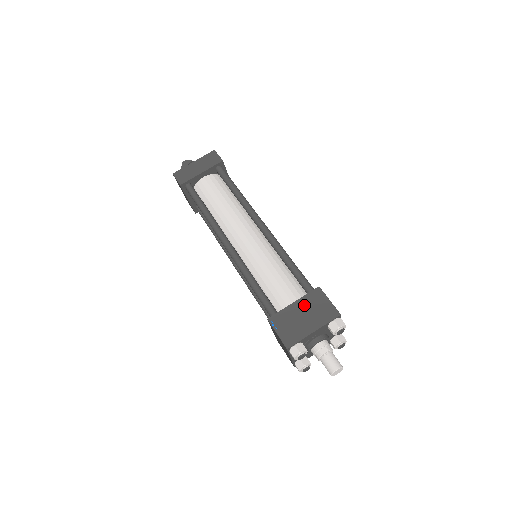
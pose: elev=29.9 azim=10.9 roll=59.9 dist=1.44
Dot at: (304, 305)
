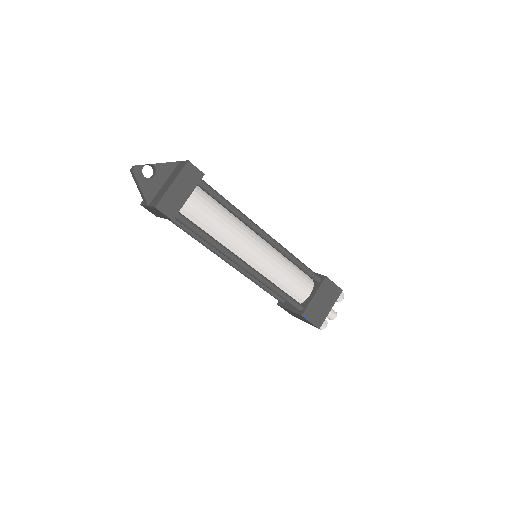
Dot at: (321, 295)
